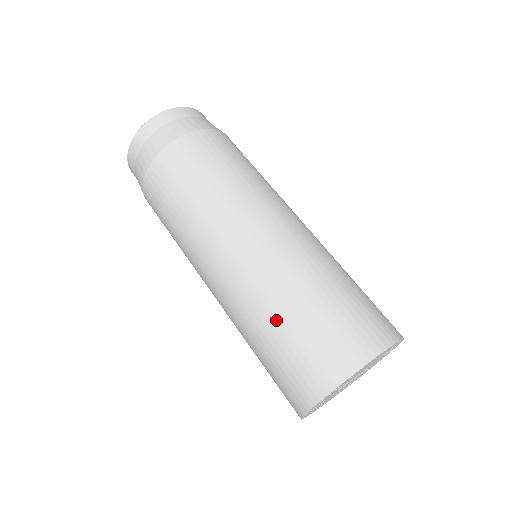
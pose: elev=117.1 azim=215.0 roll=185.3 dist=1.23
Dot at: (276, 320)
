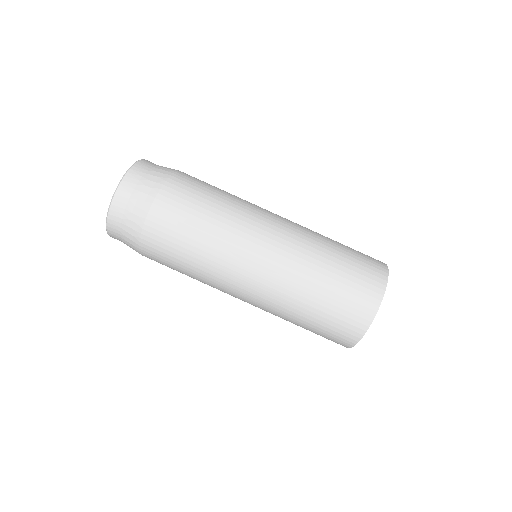
Dot at: (297, 323)
